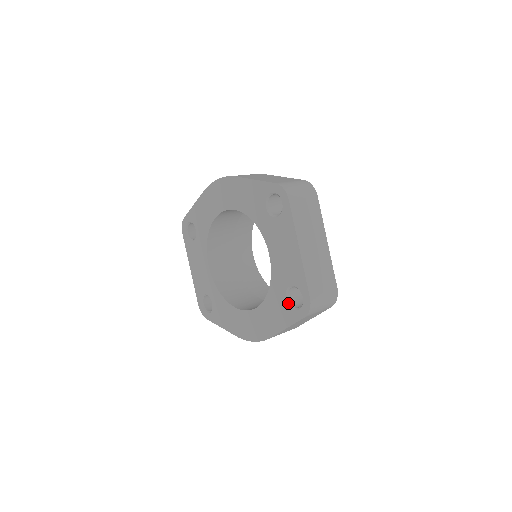
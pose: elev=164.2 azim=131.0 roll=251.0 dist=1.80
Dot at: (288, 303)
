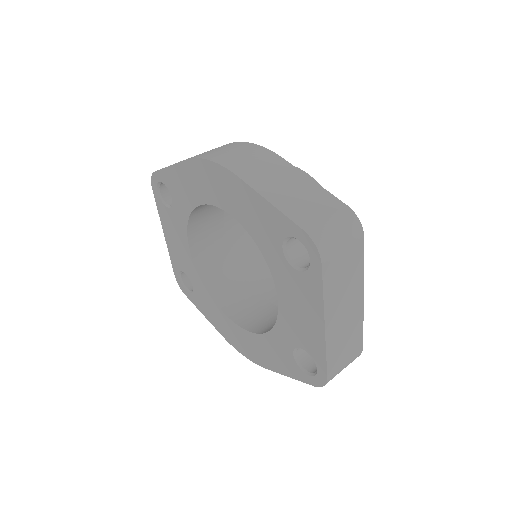
Dot at: (295, 359)
